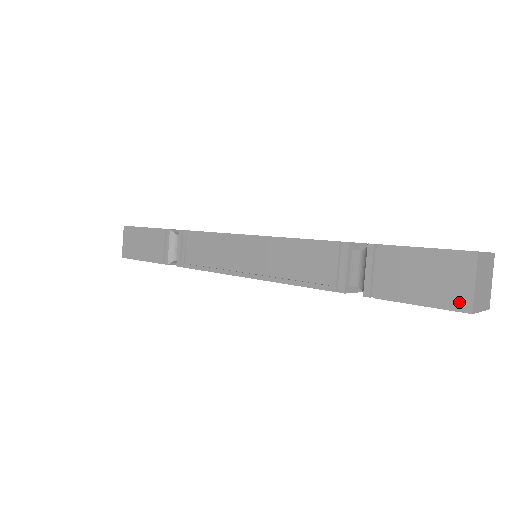
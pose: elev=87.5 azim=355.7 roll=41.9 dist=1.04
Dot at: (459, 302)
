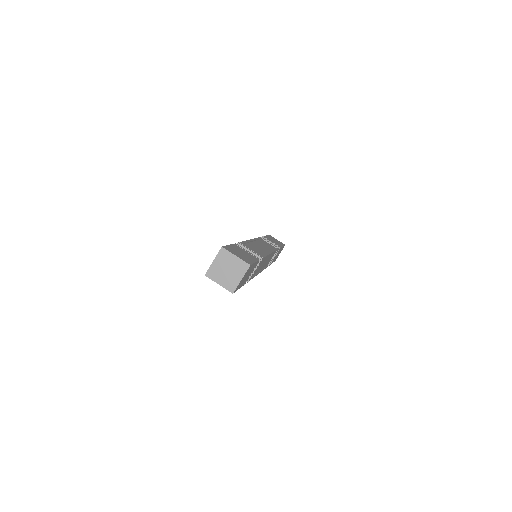
Dot at: occluded
